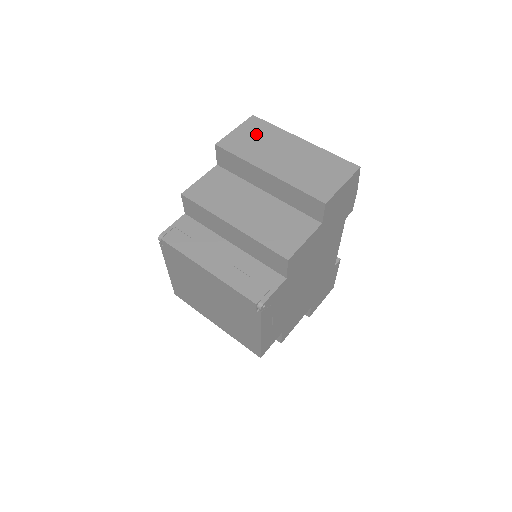
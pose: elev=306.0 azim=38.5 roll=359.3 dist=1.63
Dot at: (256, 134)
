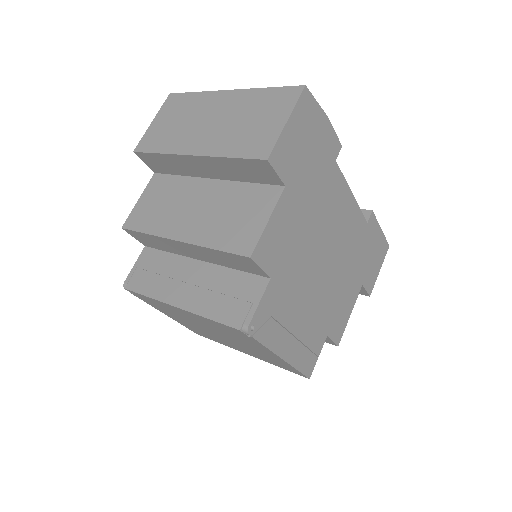
Dot at: (175, 114)
